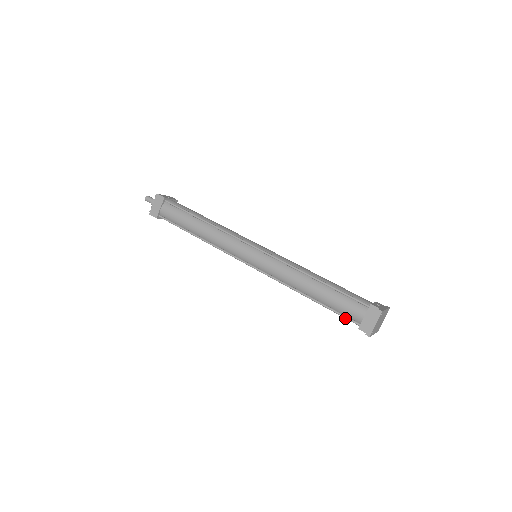
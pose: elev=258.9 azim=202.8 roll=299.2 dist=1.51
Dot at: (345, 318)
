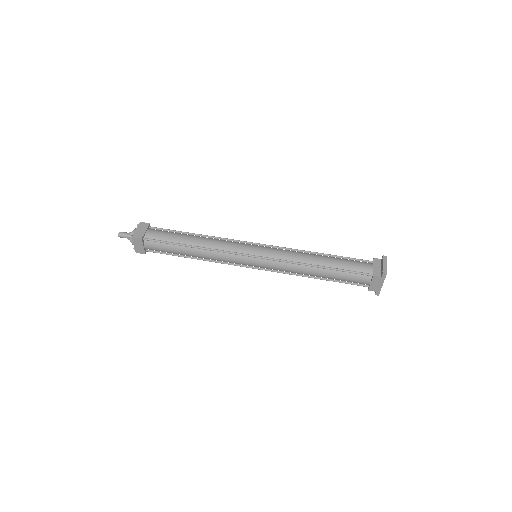
Dot at: (358, 273)
